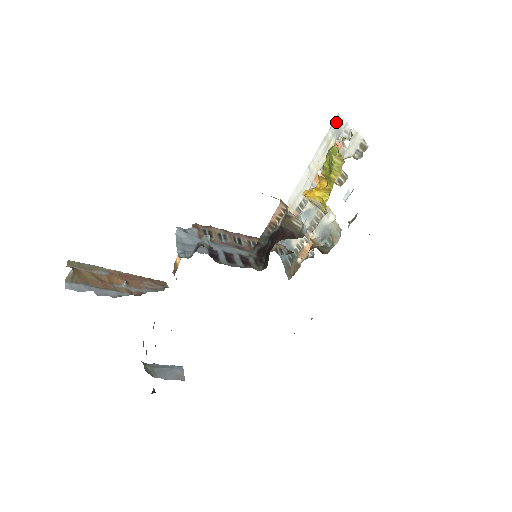
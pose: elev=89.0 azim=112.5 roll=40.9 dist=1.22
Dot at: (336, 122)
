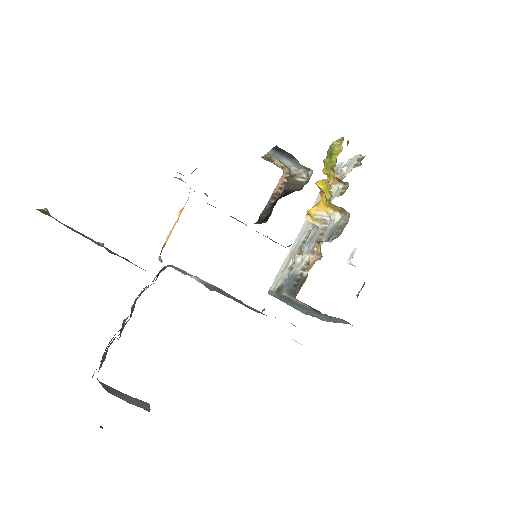
Dot at: occluded
